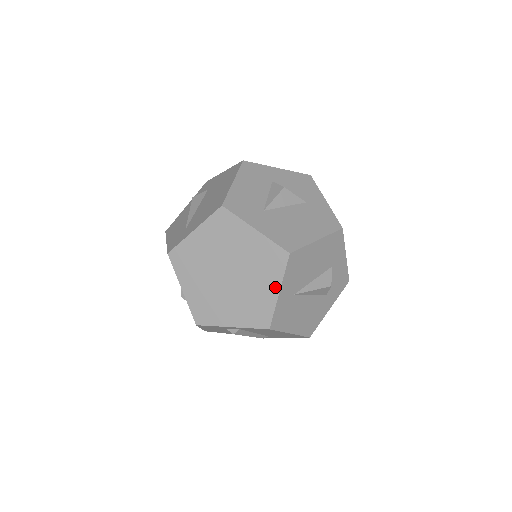
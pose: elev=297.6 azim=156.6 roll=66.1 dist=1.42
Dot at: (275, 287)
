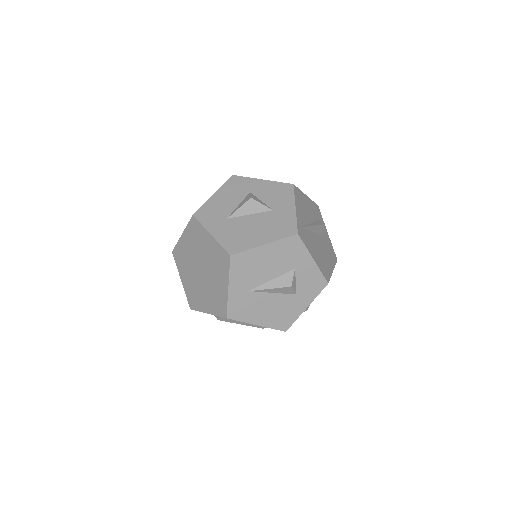
Dot at: (226, 283)
